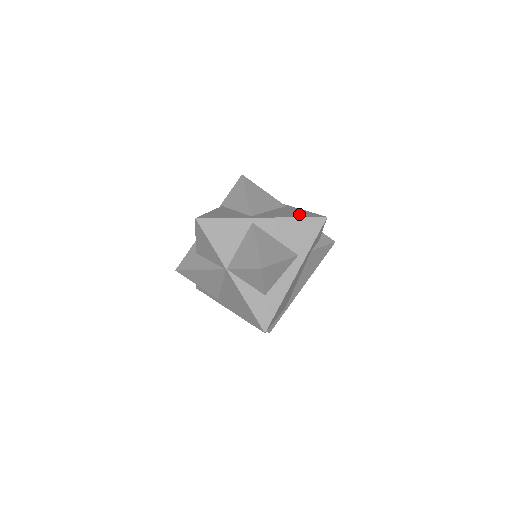
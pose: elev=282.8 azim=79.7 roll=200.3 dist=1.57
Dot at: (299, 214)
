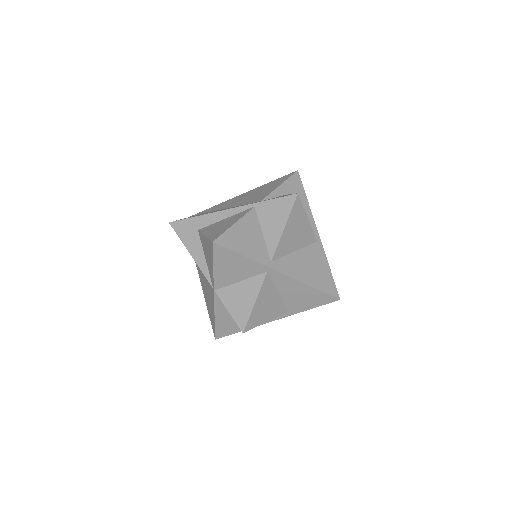
Dot at: (319, 278)
